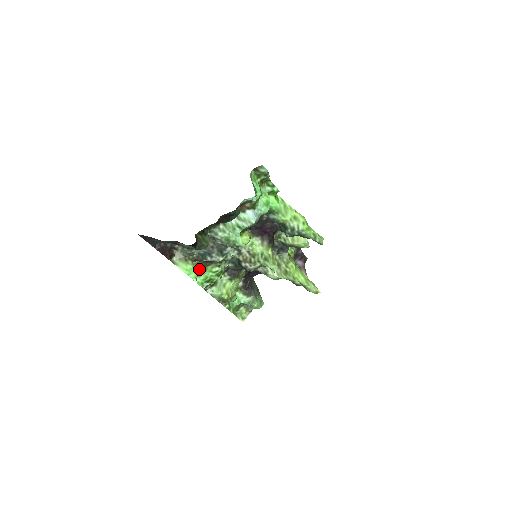
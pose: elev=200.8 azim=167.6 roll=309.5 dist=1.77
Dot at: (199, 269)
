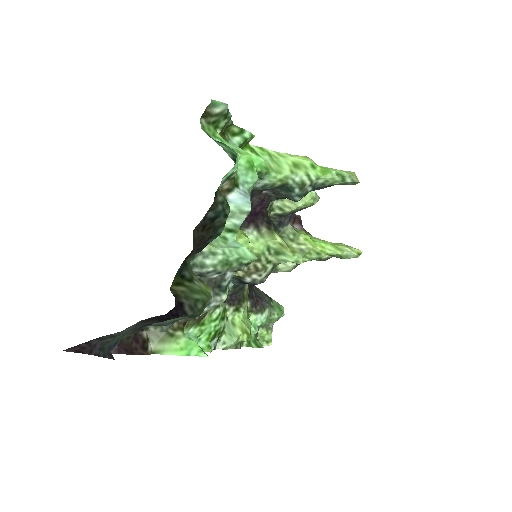
Dot at: (193, 330)
